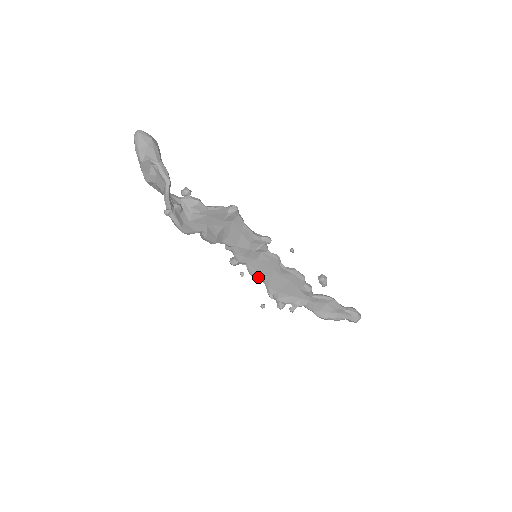
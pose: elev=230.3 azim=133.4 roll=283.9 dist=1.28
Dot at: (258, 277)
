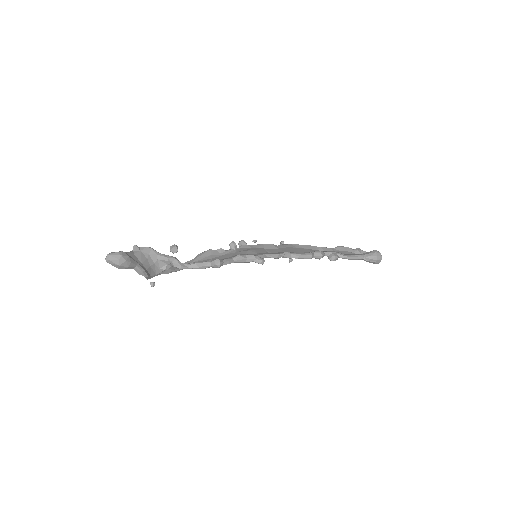
Dot at: occluded
